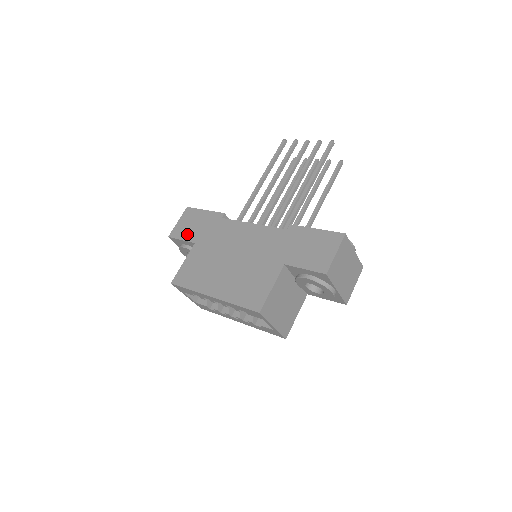
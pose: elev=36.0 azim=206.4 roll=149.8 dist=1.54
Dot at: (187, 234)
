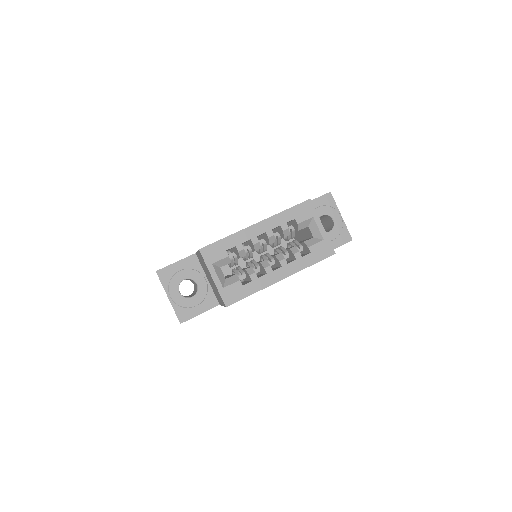
Dot at: occluded
